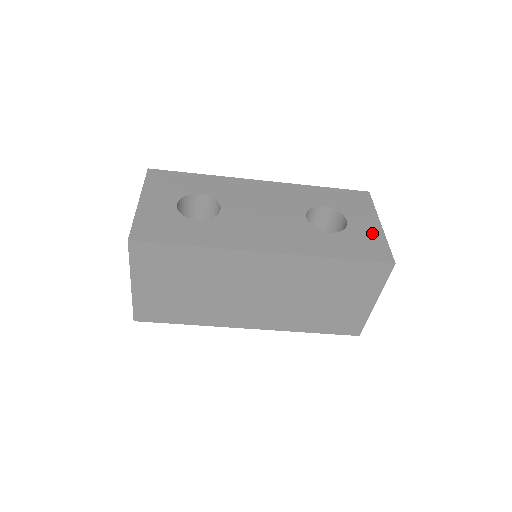
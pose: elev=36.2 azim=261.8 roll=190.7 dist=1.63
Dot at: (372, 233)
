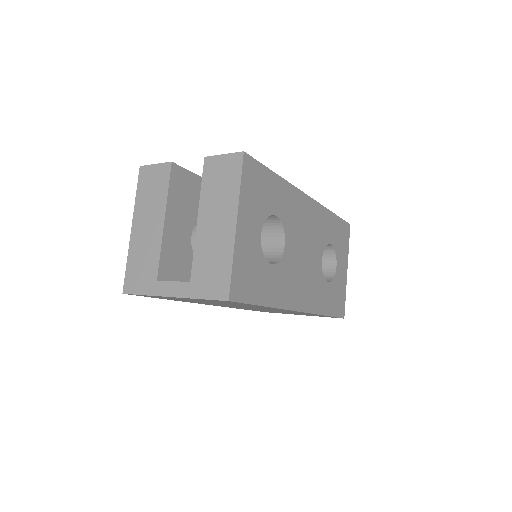
Dot at: (343, 283)
